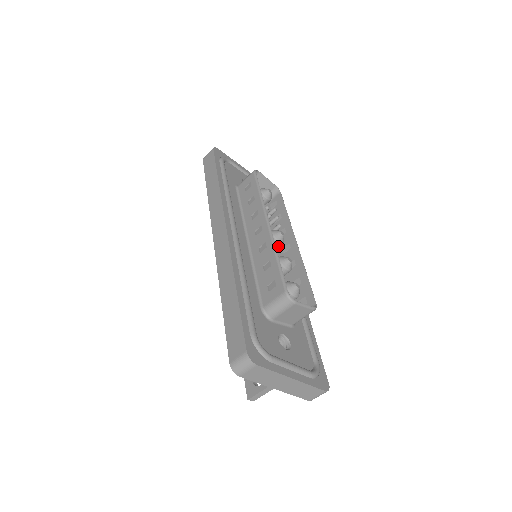
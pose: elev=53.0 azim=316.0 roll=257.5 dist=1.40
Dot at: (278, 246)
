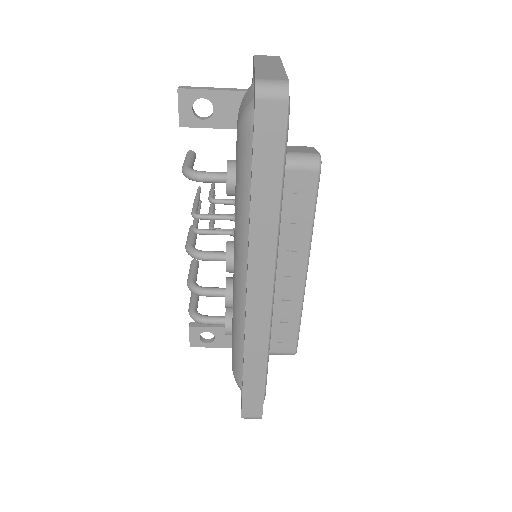
Dot at: occluded
